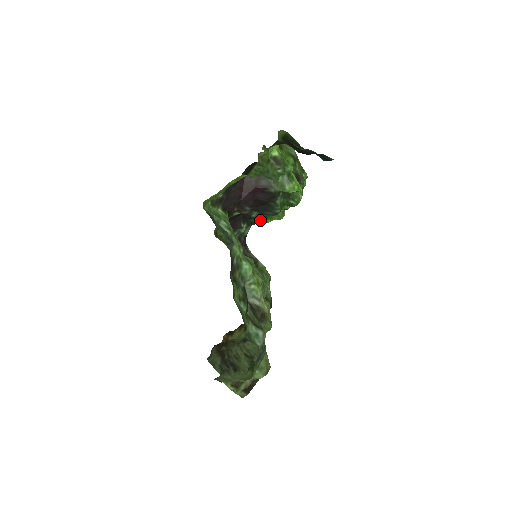
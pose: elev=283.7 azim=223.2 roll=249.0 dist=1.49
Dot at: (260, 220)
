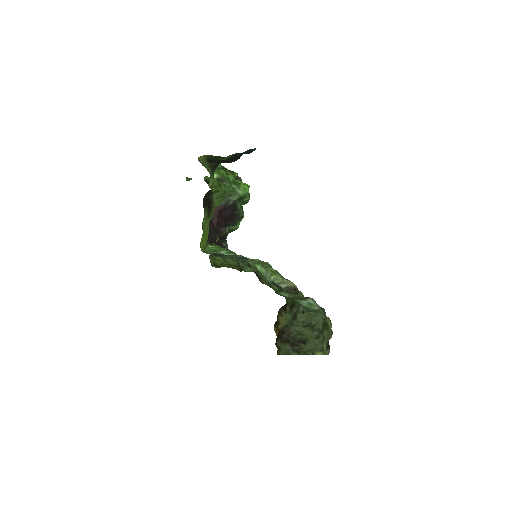
Dot at: (232, 231)
